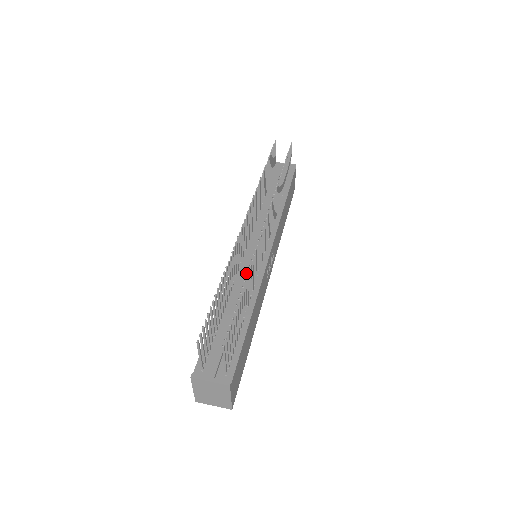
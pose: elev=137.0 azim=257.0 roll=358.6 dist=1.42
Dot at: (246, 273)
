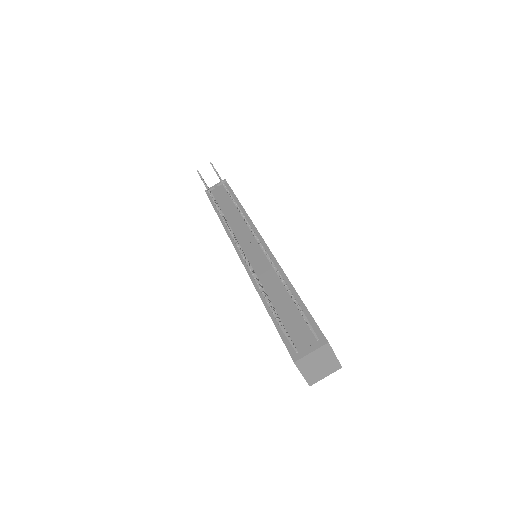
Dot at: (262, 268)
